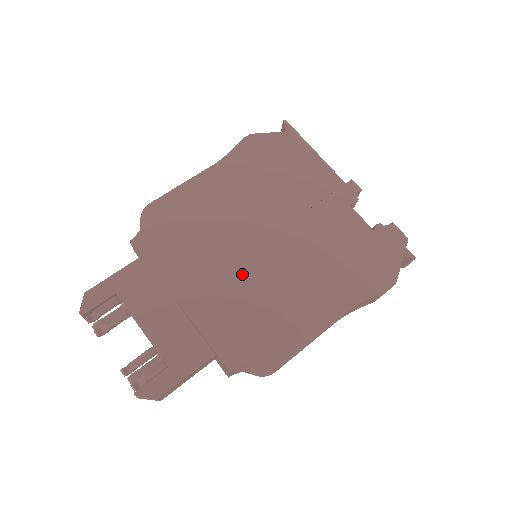
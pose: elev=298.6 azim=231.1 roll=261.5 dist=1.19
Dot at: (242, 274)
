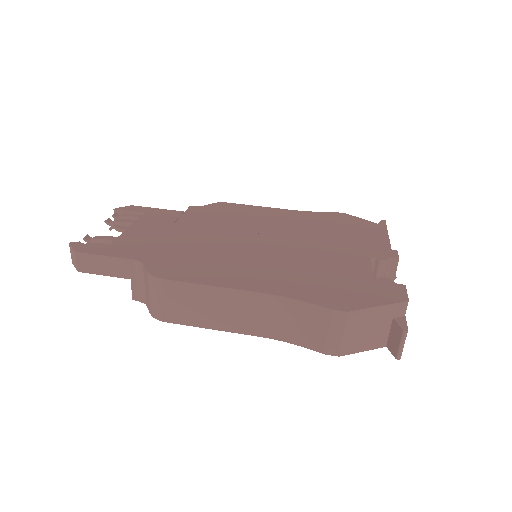
Dot at: (223, 236)
